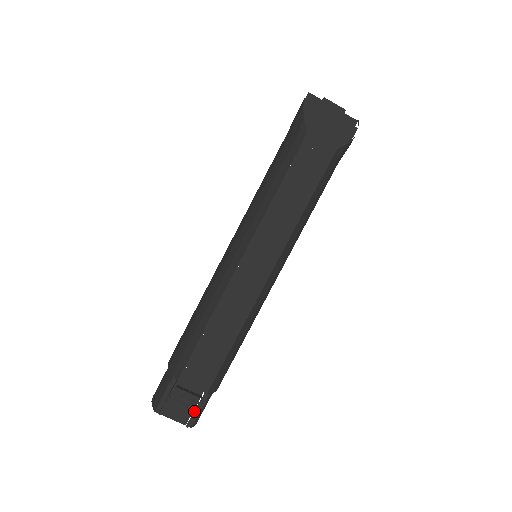
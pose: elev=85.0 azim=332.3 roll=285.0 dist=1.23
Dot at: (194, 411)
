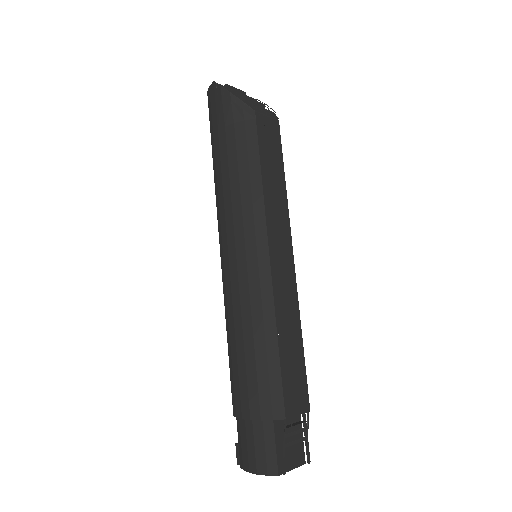
Dot at: (306, 441)
